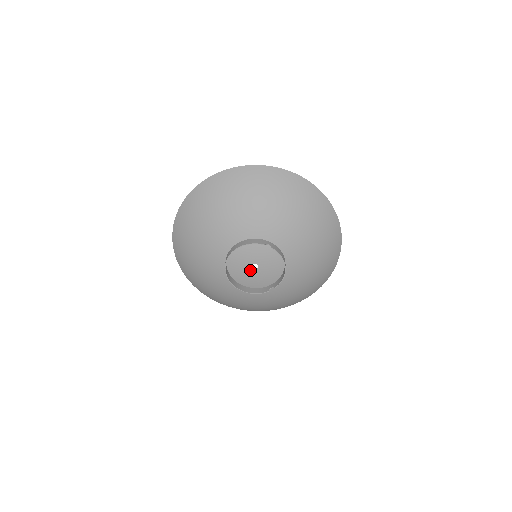
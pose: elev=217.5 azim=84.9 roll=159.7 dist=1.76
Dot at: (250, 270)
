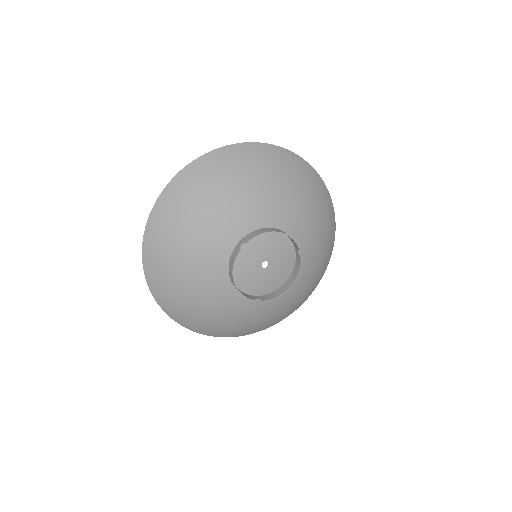
Dot at: (257, 265)
